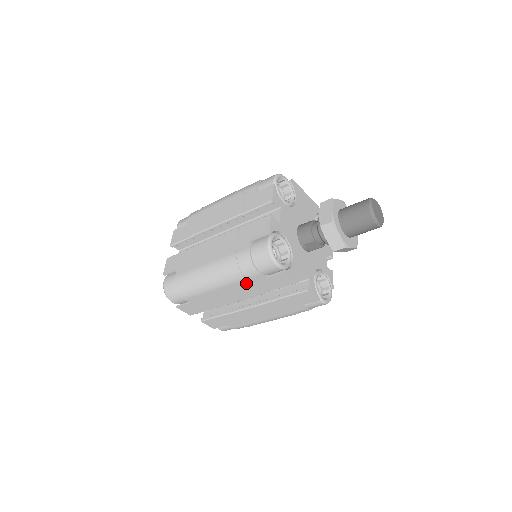
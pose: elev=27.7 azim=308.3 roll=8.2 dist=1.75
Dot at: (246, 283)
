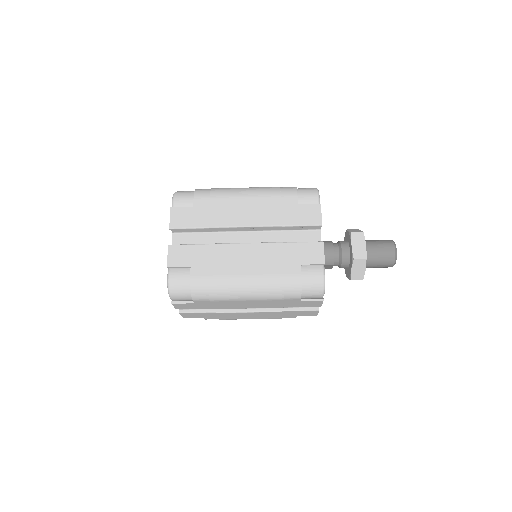
Dot at: (277, 301)
